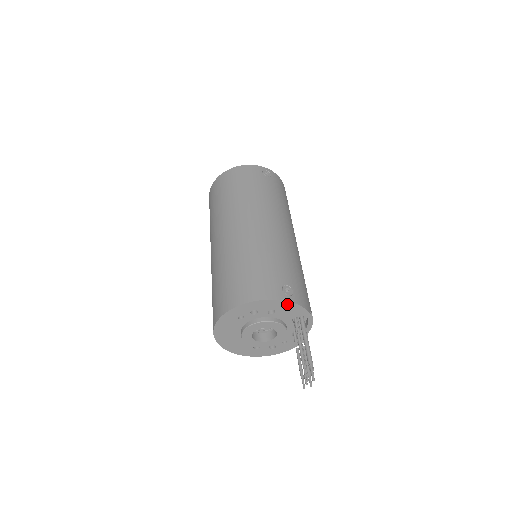
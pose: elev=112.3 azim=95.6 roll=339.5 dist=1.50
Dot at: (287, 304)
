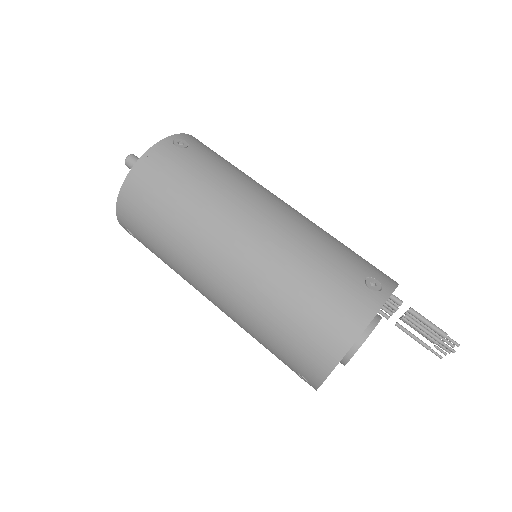
Dot at: occluded
